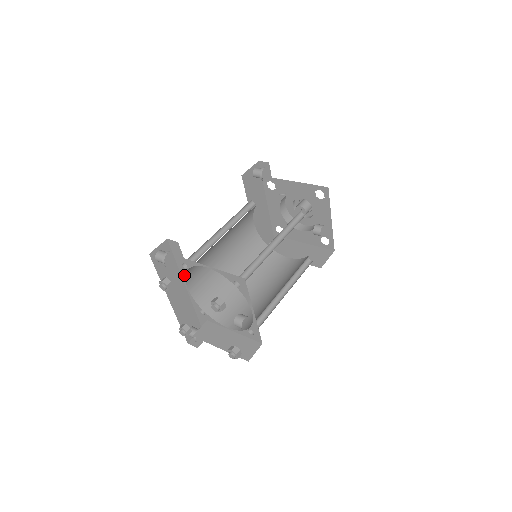
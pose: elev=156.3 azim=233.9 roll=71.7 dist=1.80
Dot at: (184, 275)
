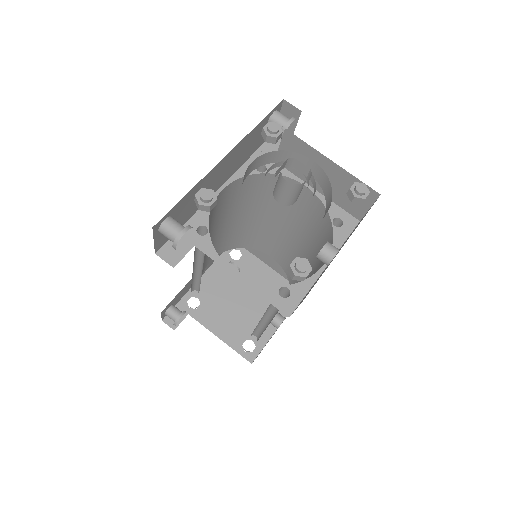
Dot at: occluded
